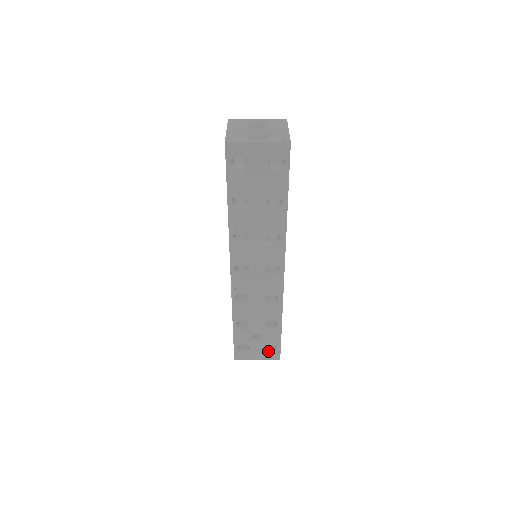
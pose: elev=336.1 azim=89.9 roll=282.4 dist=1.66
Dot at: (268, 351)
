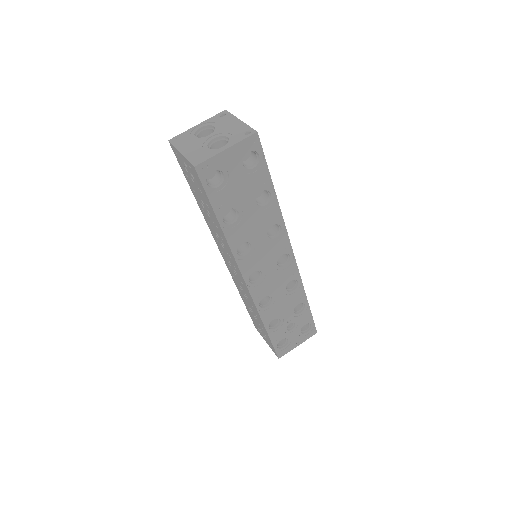
Dot at: (304, 332)
